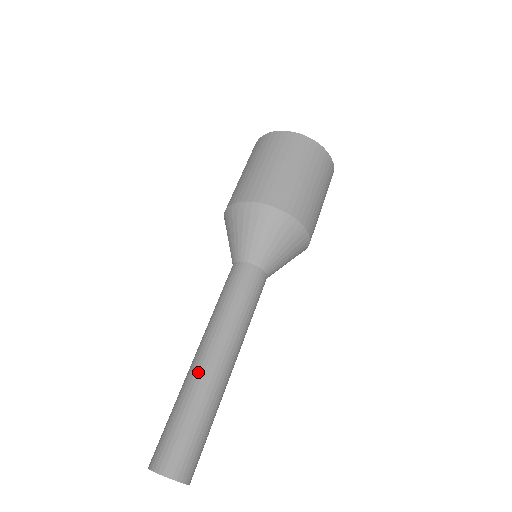
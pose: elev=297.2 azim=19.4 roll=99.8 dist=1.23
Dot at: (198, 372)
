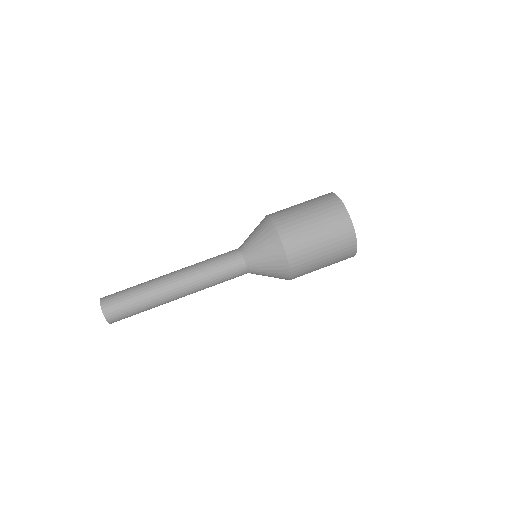
Dot at: (161, 276)
